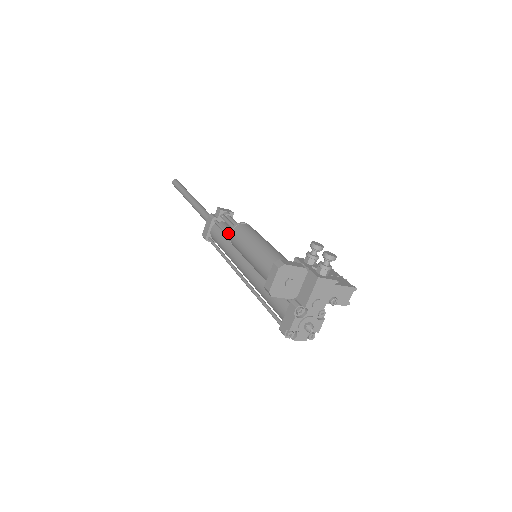
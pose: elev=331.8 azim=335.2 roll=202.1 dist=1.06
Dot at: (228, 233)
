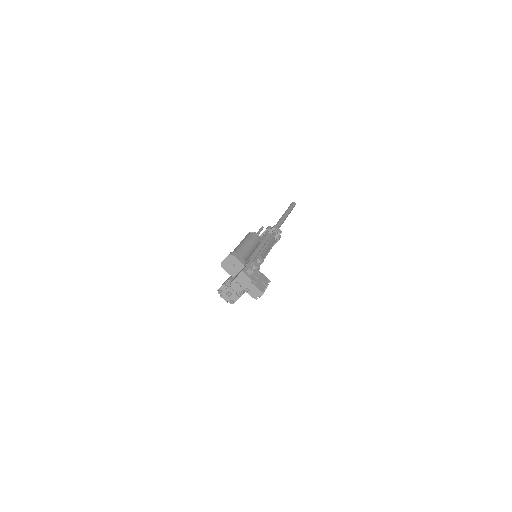
Dot at: (261, 239)
